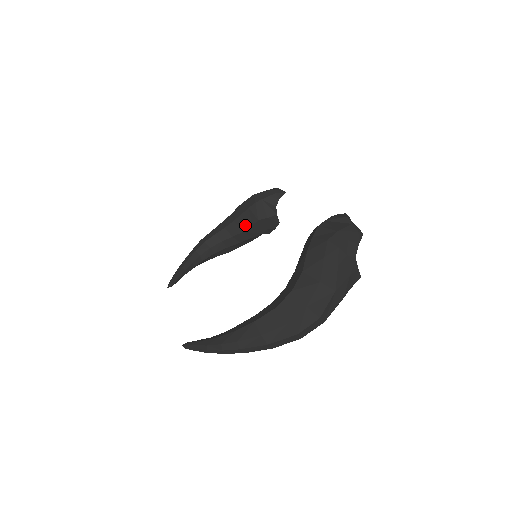
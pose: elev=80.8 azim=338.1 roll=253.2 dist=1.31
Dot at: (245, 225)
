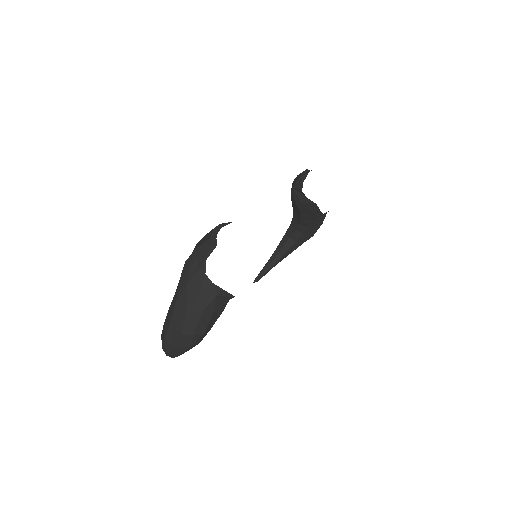
Dot at: (298, 213)
